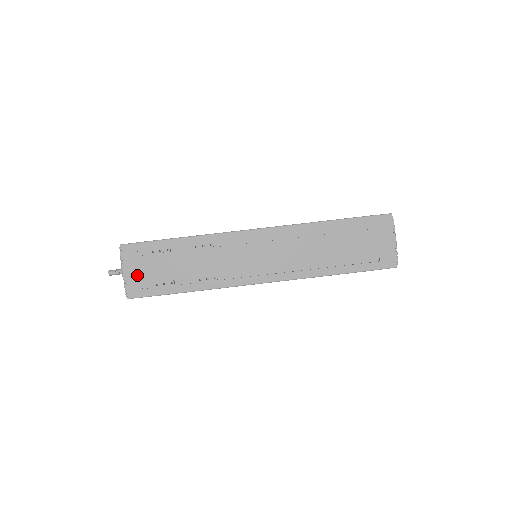
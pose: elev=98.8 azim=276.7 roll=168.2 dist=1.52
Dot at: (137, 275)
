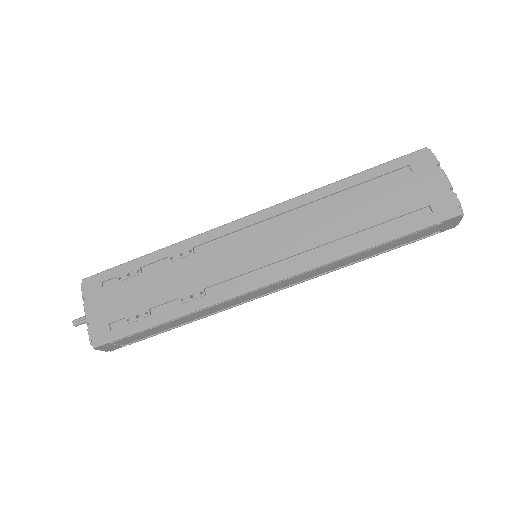
Dot at: (103, 313)
